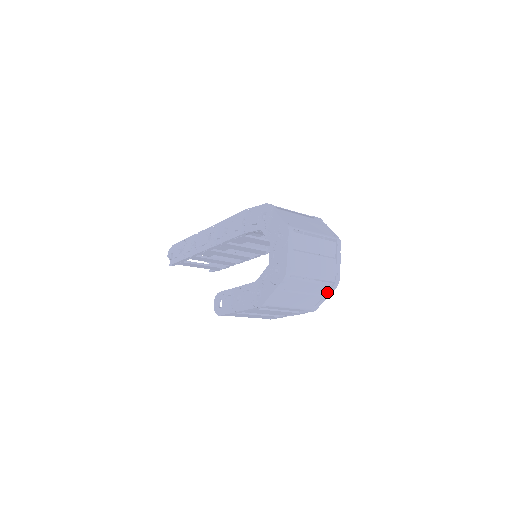
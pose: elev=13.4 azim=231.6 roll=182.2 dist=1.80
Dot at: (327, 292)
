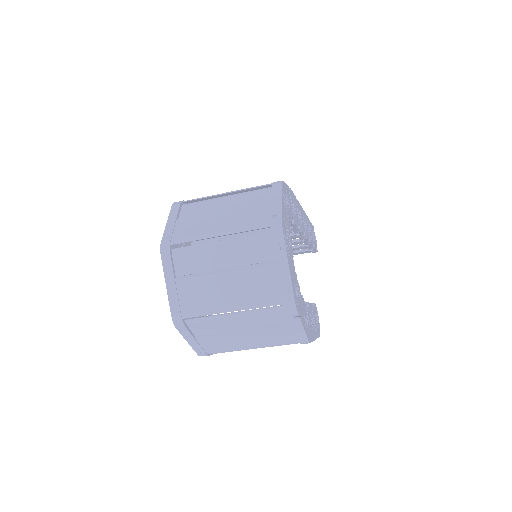
Dot at: (289, 319)
